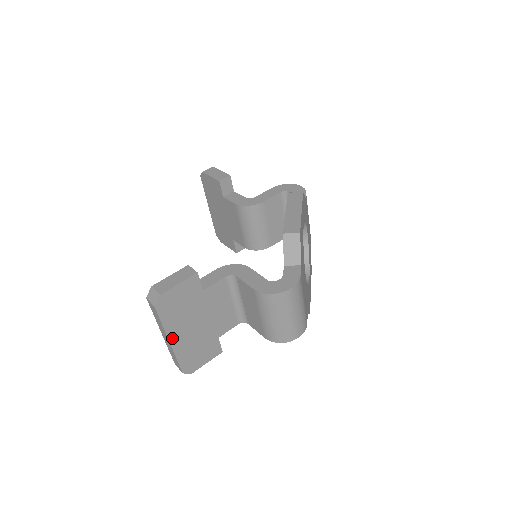
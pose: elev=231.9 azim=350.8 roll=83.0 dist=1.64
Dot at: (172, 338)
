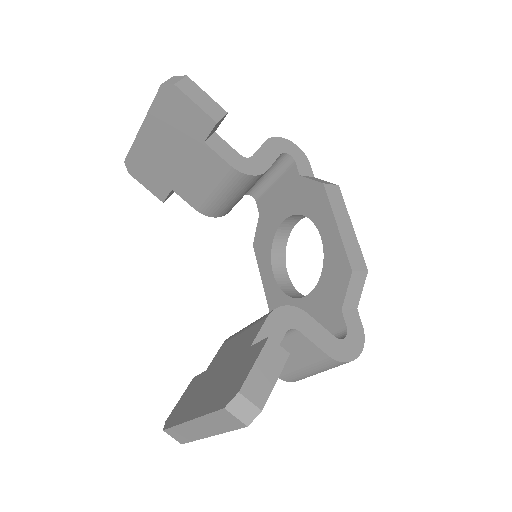
Dot at: occluded
